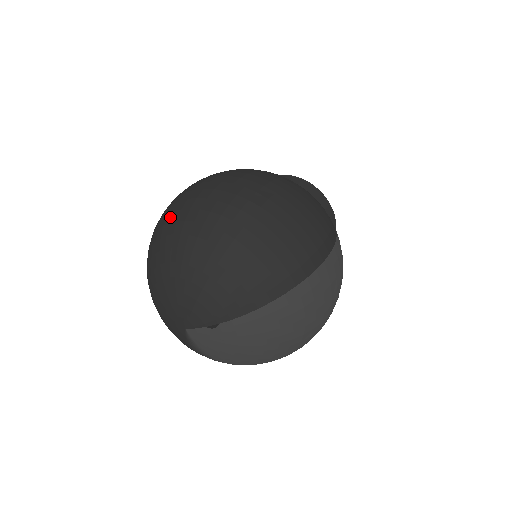
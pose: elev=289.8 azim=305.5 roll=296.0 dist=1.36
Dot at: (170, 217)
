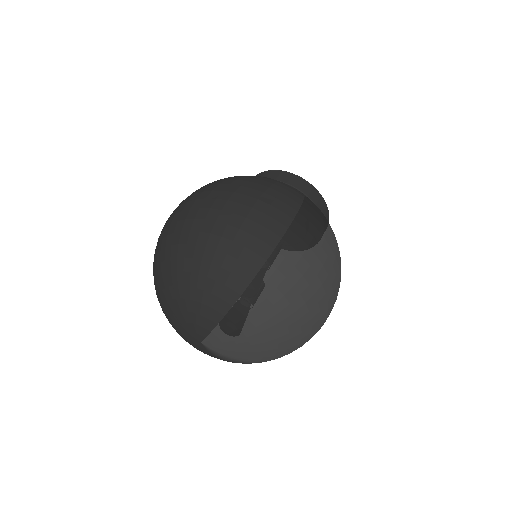
Dot at: occluded
